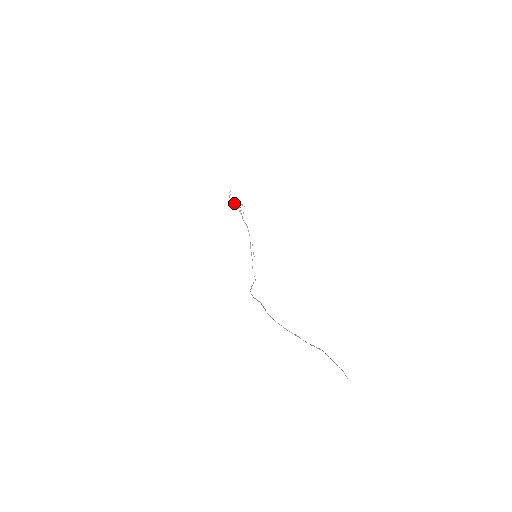
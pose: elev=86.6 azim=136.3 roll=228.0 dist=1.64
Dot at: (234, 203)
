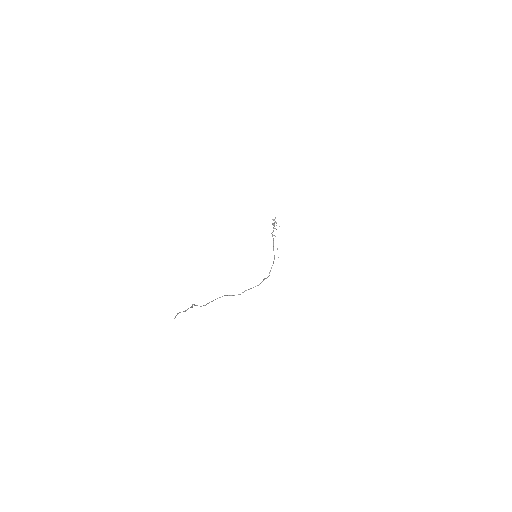
Dot at: occluded
